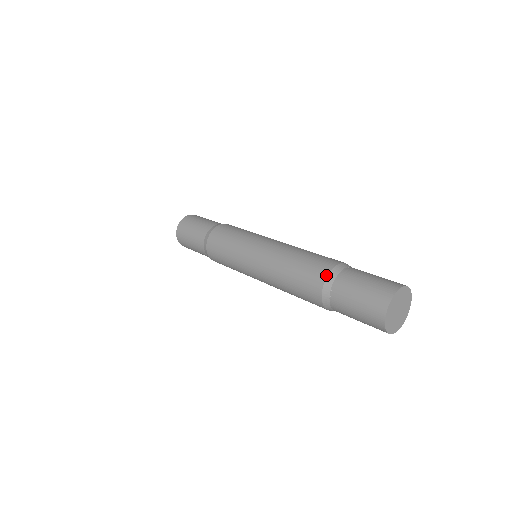
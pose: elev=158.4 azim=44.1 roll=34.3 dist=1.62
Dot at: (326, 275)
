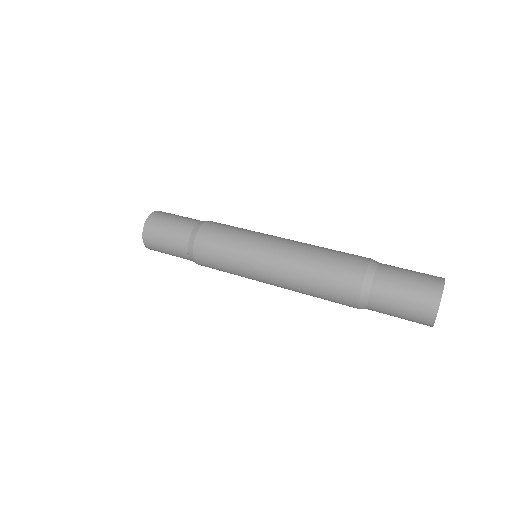
Dot at: (363, 276)
